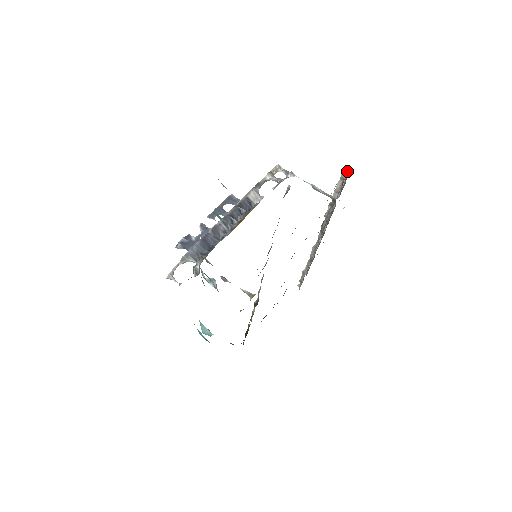
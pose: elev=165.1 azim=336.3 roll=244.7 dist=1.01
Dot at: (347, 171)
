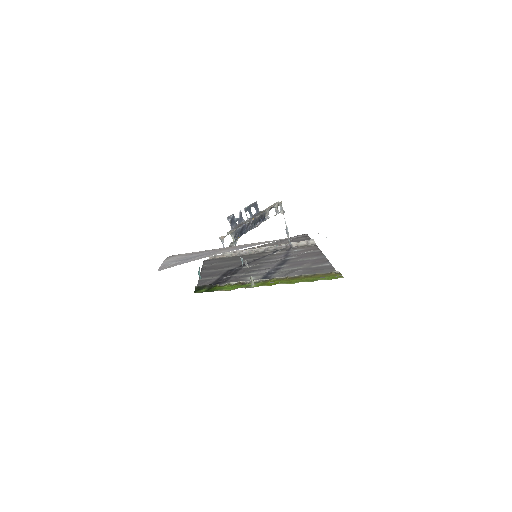
Dot at: (315, 244)
